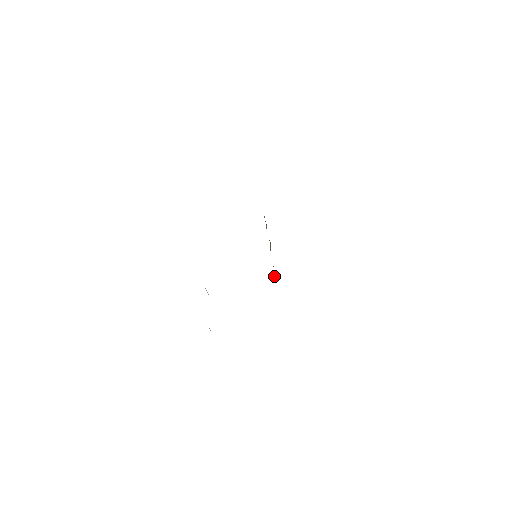
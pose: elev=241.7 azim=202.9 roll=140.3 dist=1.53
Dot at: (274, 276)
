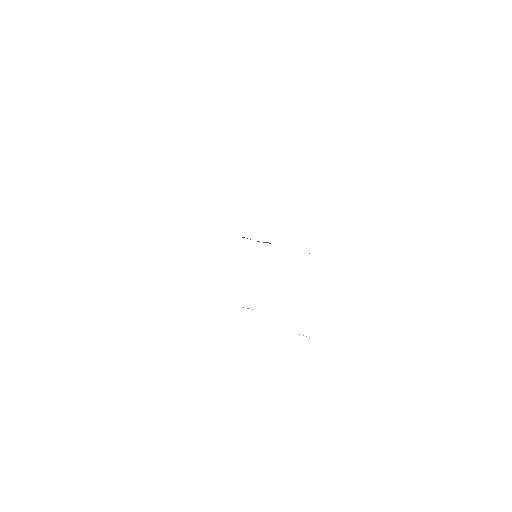
Dot at: occluded
